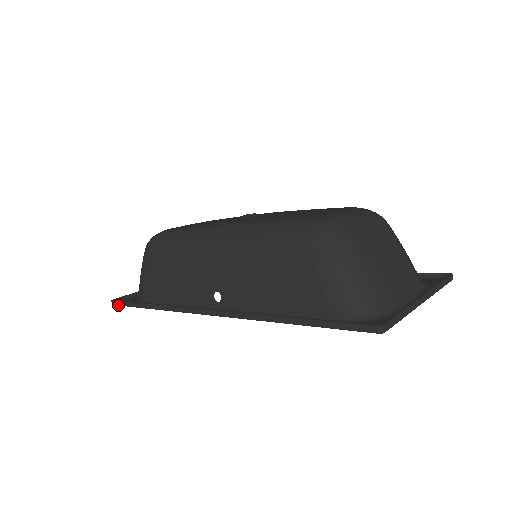
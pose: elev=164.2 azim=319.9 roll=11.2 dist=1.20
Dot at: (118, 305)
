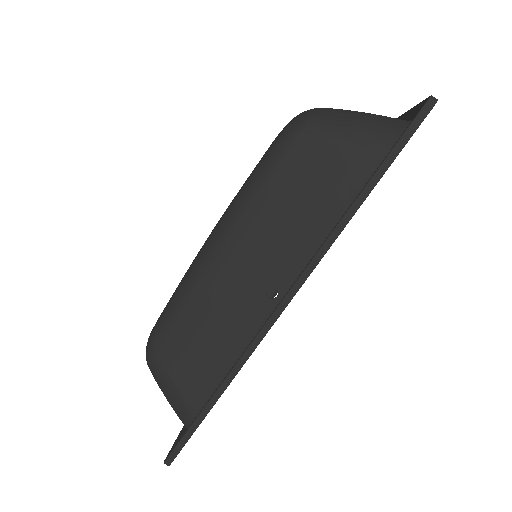
Dot at: occluded
